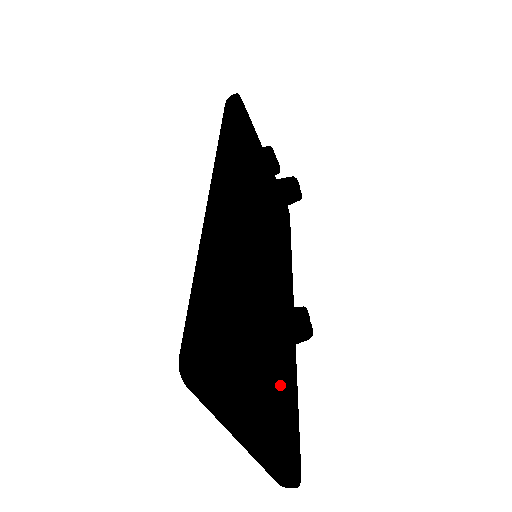
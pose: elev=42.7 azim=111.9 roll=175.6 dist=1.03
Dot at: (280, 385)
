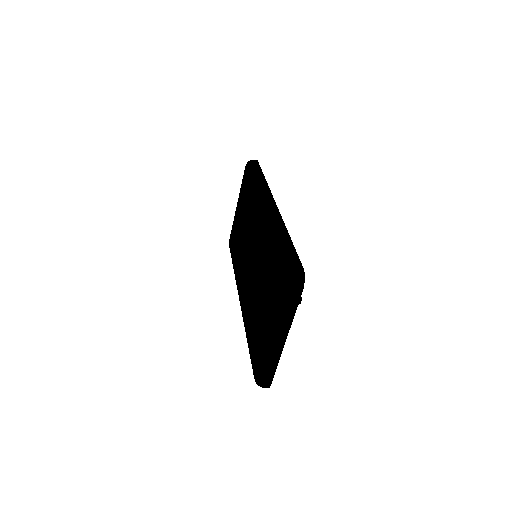
Dot at: occluded
